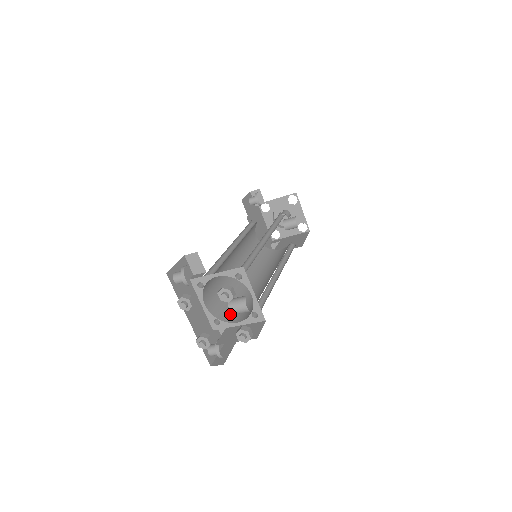
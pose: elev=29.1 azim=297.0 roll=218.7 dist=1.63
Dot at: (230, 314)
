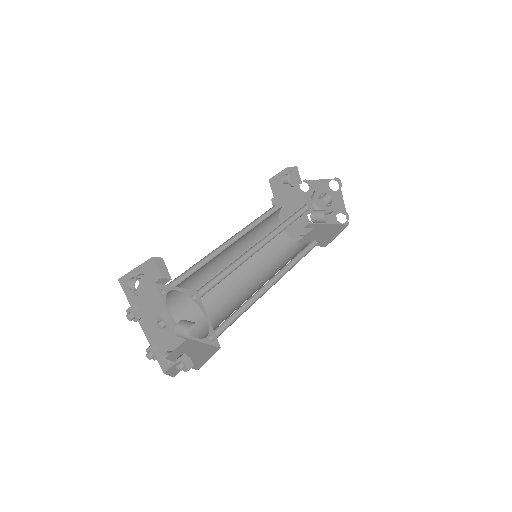
Dot at: (197, 323)
